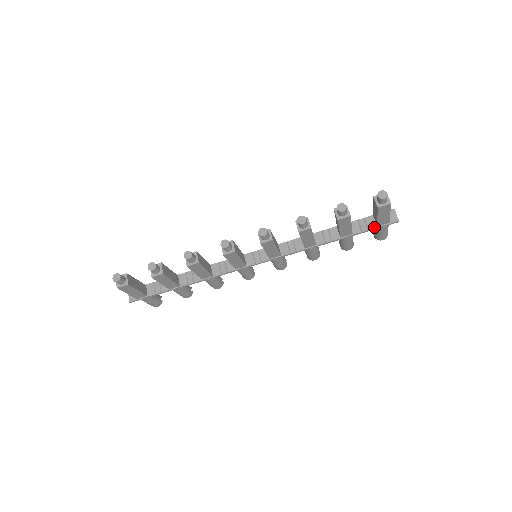
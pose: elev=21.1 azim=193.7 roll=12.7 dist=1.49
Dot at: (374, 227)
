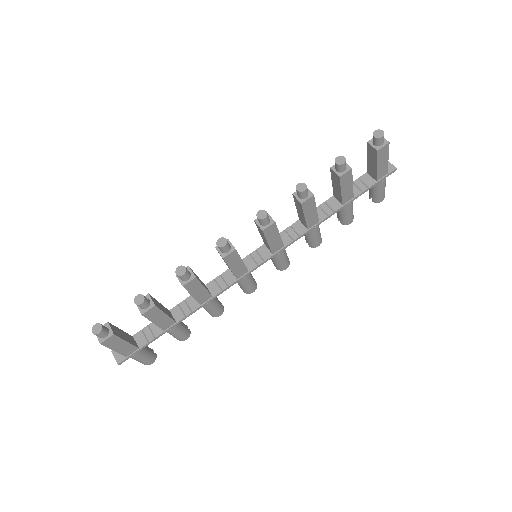
Dot at: (373, 183)
